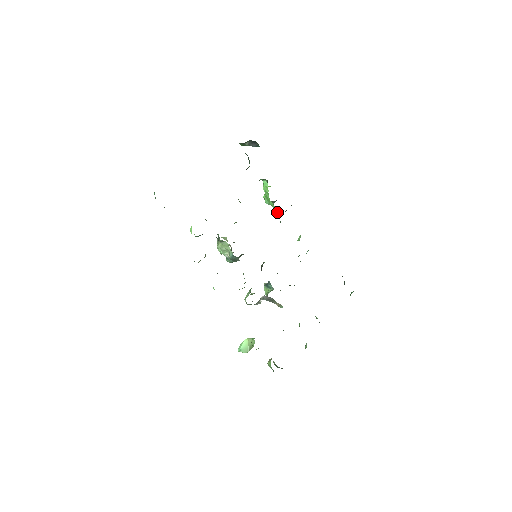
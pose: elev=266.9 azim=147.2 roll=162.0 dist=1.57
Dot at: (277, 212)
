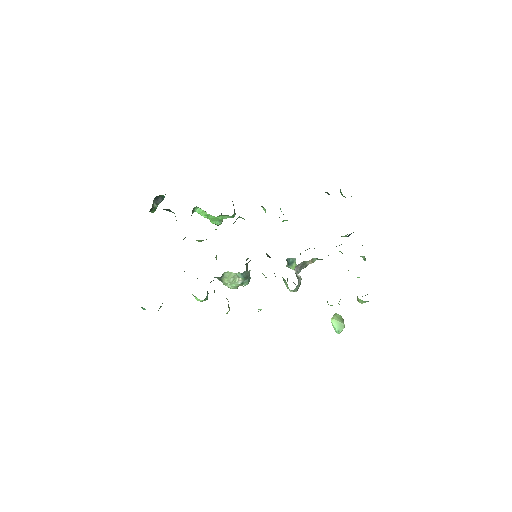
Dot at: (230, 217)
